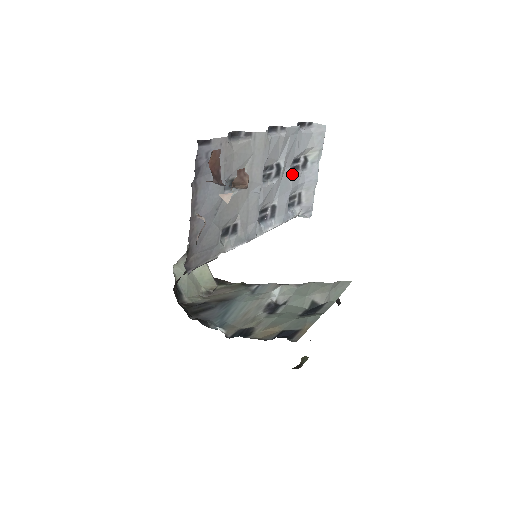
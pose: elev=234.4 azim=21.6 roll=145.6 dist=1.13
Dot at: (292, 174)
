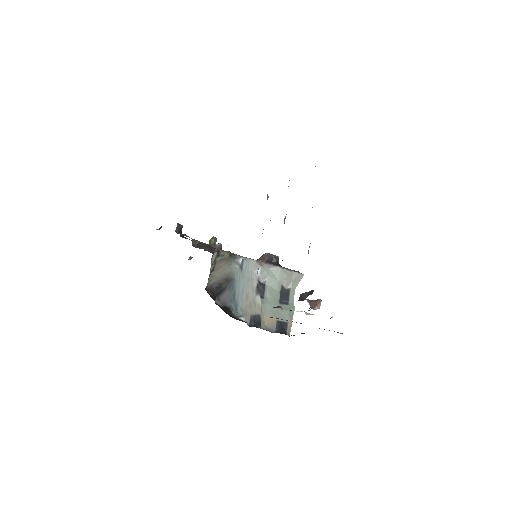
Dot at: occluded
